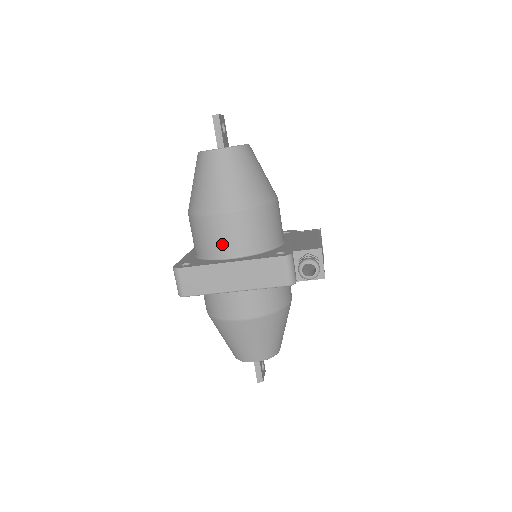
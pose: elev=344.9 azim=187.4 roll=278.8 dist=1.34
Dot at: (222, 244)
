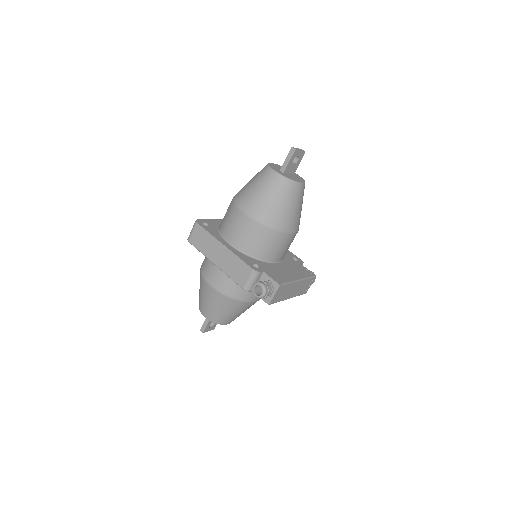
Dot at: (231, 231)
